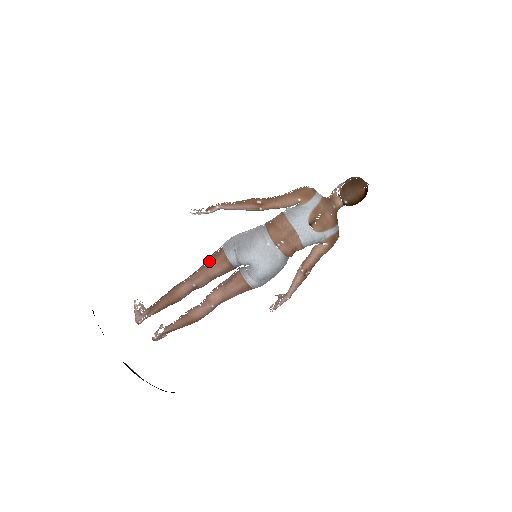
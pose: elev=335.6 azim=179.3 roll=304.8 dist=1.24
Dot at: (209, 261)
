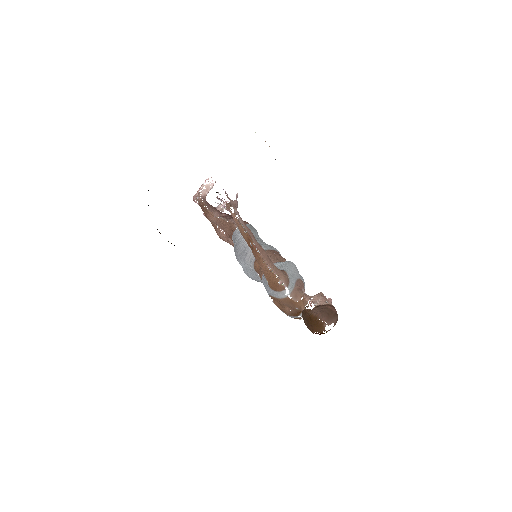
Dot at: (228, 225)
